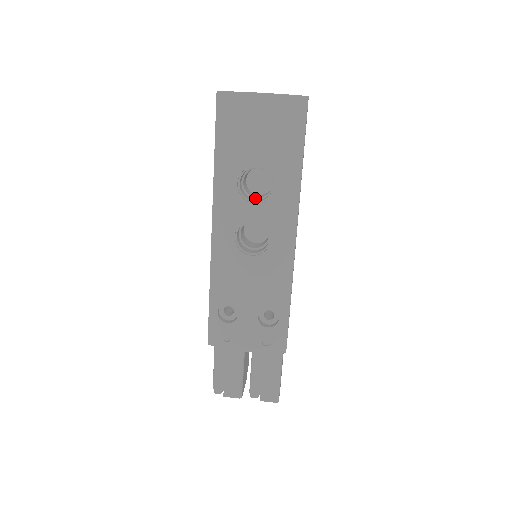
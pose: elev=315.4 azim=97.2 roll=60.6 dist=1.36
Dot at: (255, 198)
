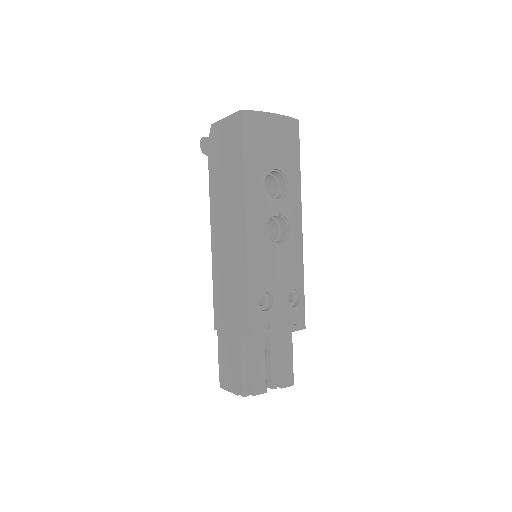
Dot at: occluded
